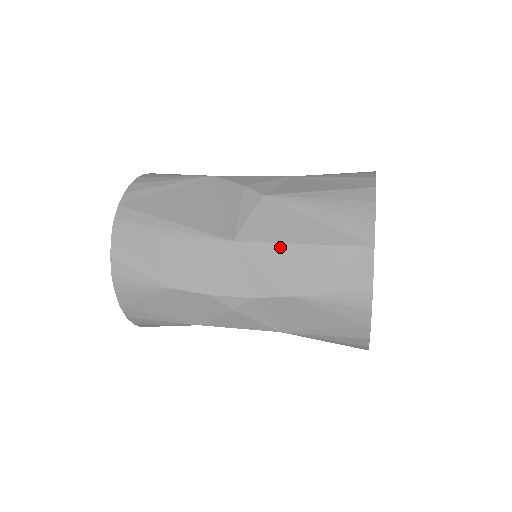
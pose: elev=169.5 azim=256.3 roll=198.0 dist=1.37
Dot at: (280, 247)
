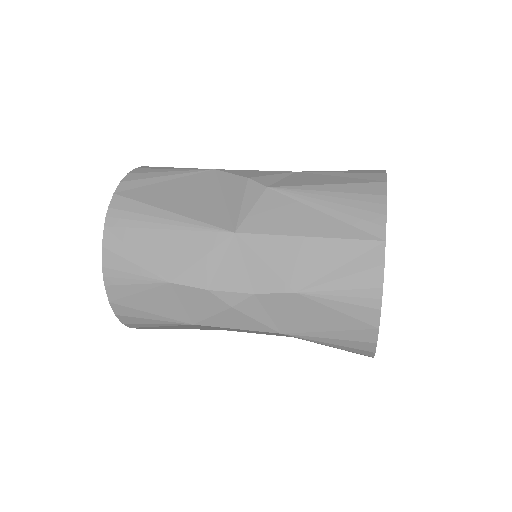
Dot at: (285, 240)
